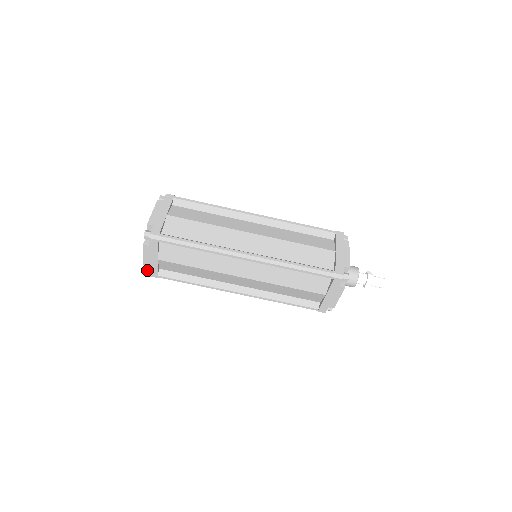
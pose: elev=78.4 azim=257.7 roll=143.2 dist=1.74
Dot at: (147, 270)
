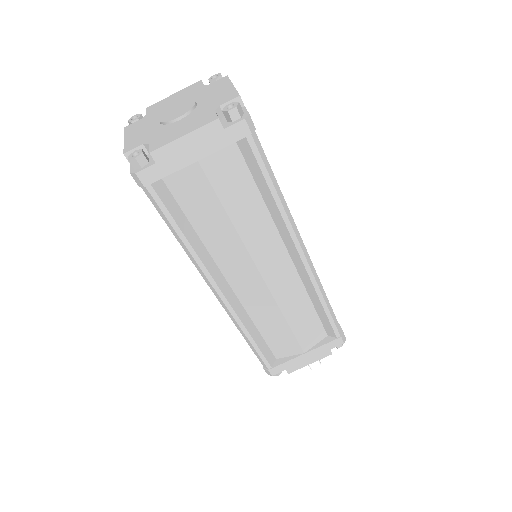
Dot at: occluded
